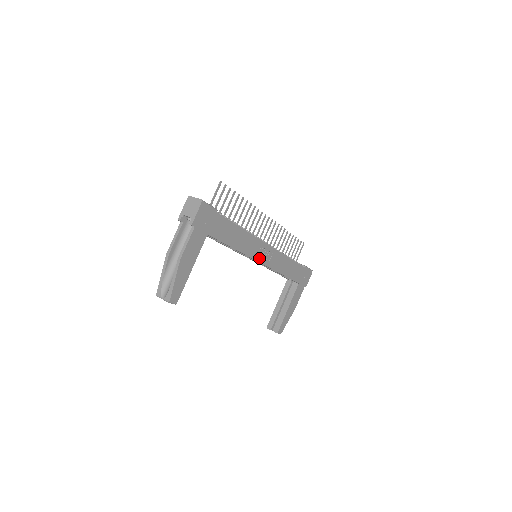
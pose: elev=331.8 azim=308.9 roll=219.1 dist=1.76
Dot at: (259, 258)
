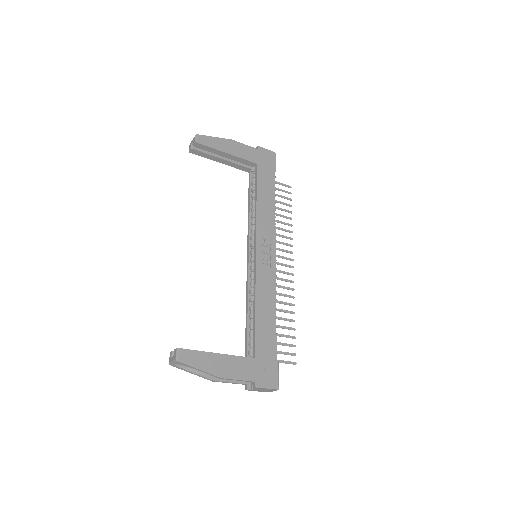
Dot at: (259, 246)
